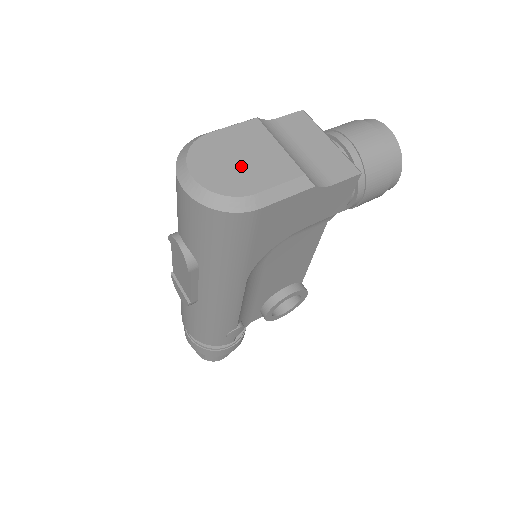
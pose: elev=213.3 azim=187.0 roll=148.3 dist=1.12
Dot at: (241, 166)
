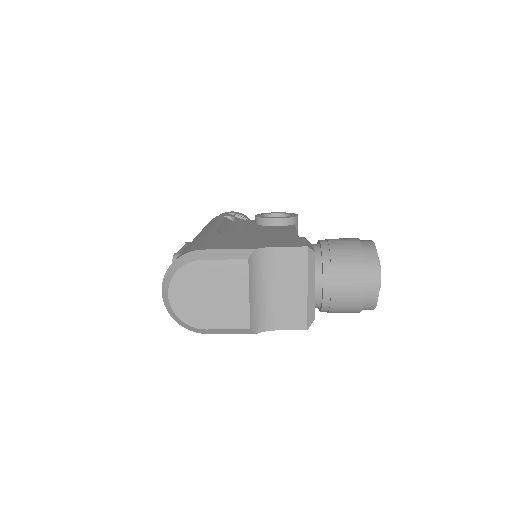
Dot at: (207, 302)
